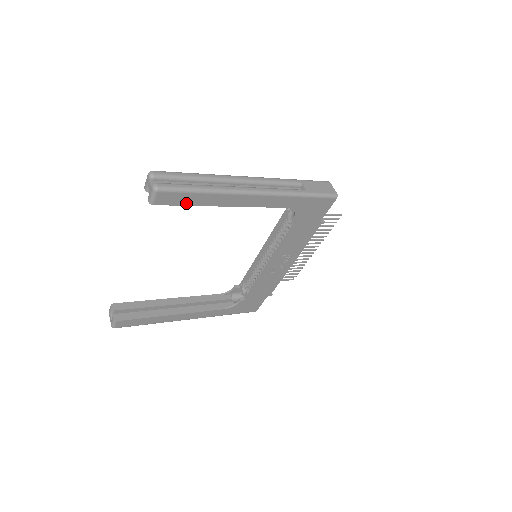
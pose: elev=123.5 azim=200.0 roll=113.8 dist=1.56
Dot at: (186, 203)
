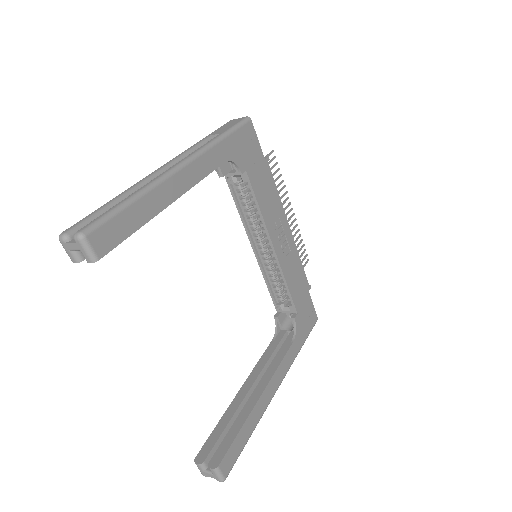
Dot at: (130, 230)
